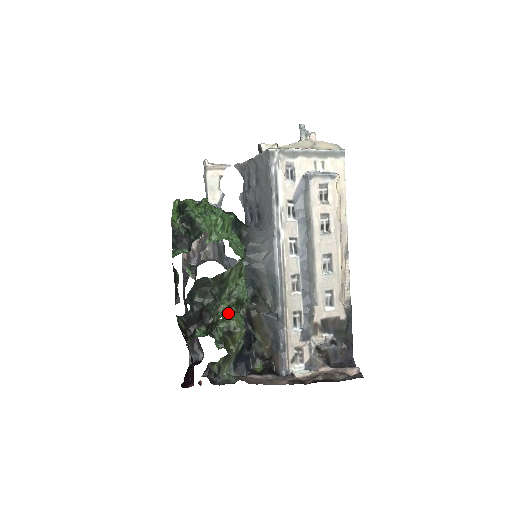
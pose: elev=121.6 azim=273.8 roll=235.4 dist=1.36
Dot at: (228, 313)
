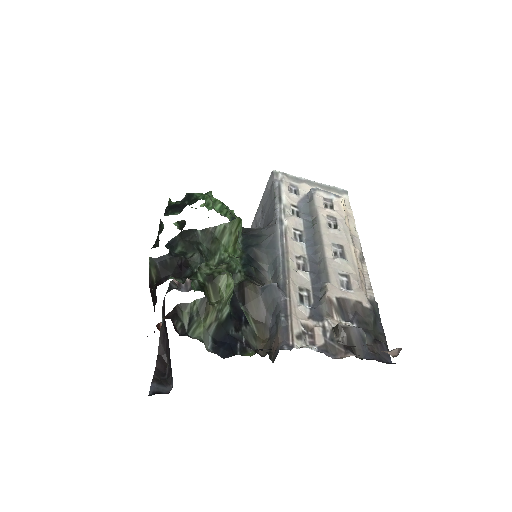
Dot at: occluded
